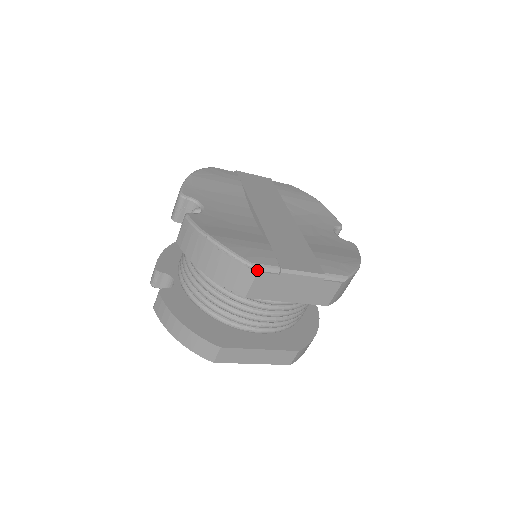
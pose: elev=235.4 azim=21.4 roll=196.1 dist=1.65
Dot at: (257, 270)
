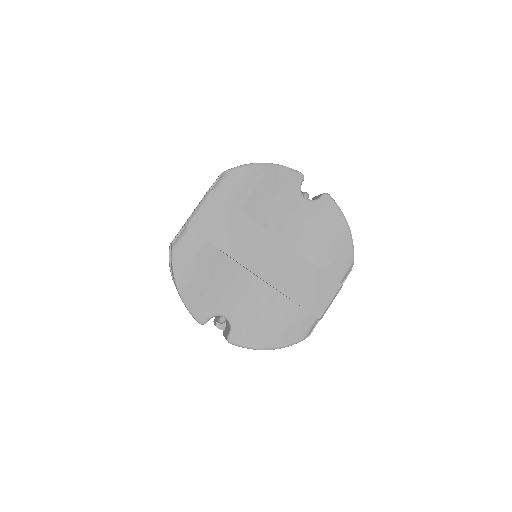
Dot at: (308, 336)
